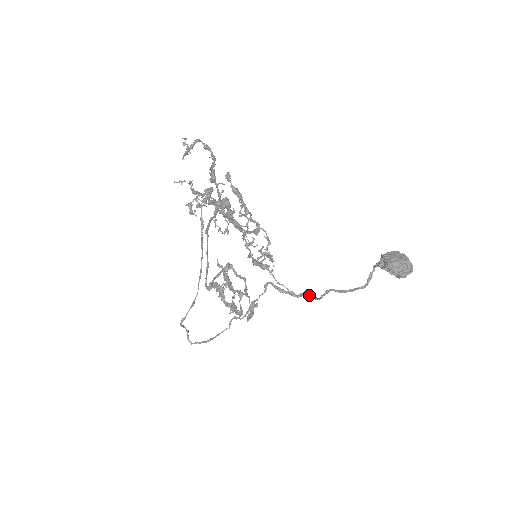
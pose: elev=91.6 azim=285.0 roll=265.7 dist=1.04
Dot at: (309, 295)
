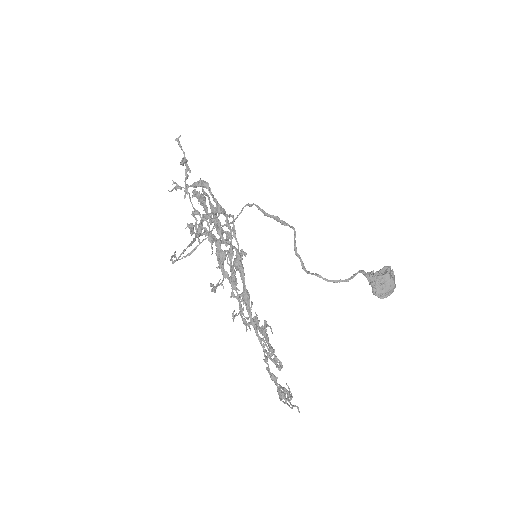
Dot at: (296, 255)
